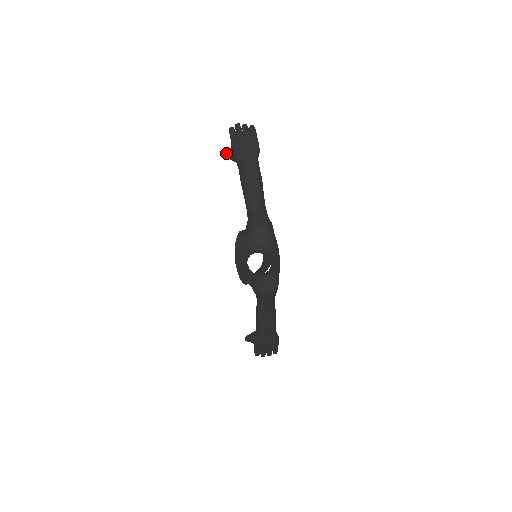
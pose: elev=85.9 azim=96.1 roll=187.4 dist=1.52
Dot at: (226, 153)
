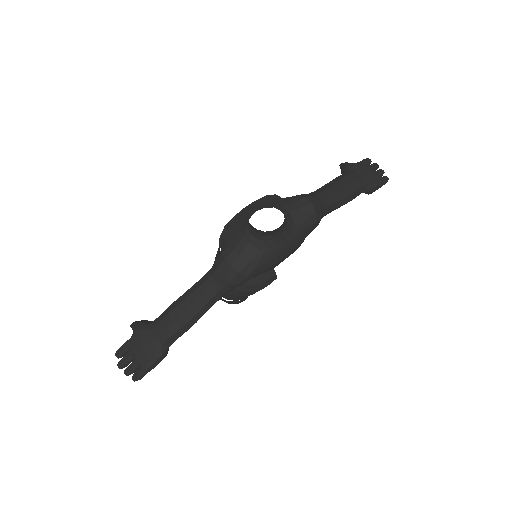
Dot at: (344, 163)
